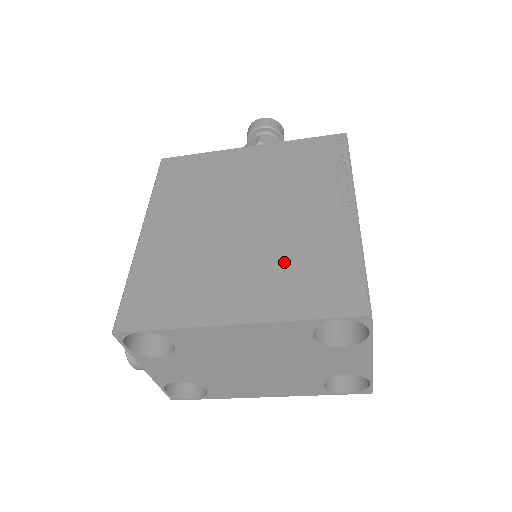
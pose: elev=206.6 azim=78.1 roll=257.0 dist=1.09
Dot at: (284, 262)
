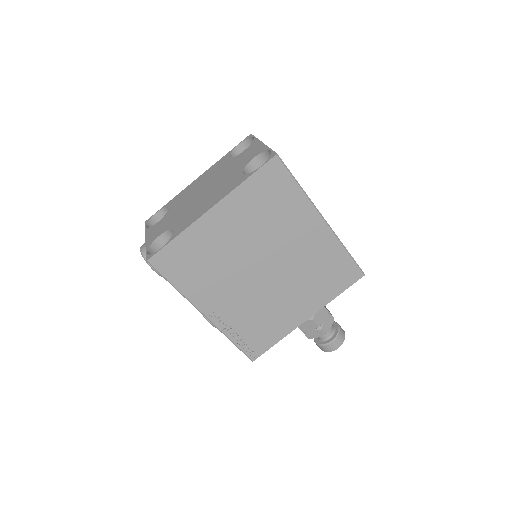
Dot at: occluded
